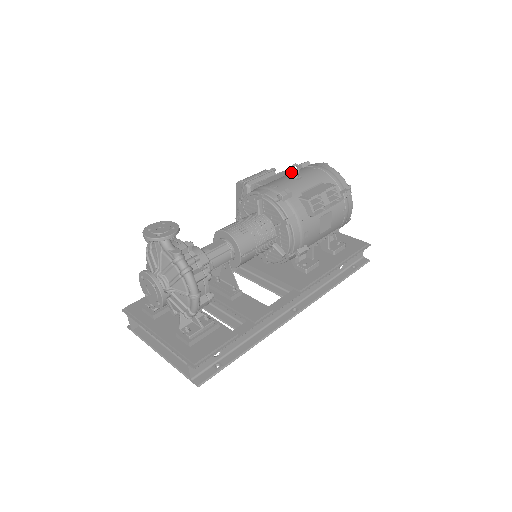
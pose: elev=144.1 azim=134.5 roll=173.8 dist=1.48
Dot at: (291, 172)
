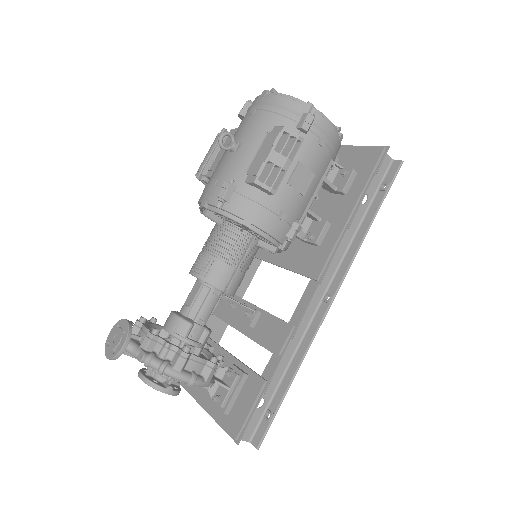
Dot at: (223, 149)
